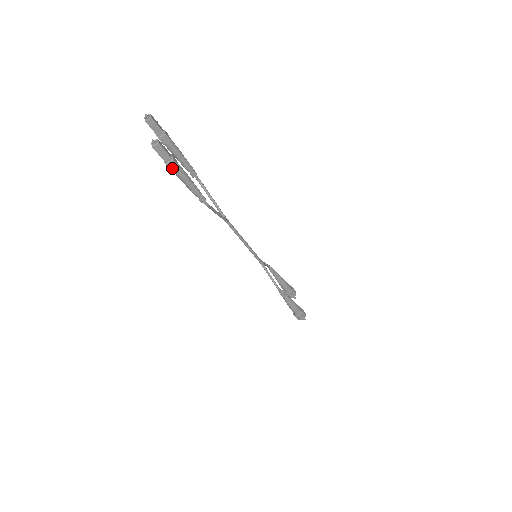
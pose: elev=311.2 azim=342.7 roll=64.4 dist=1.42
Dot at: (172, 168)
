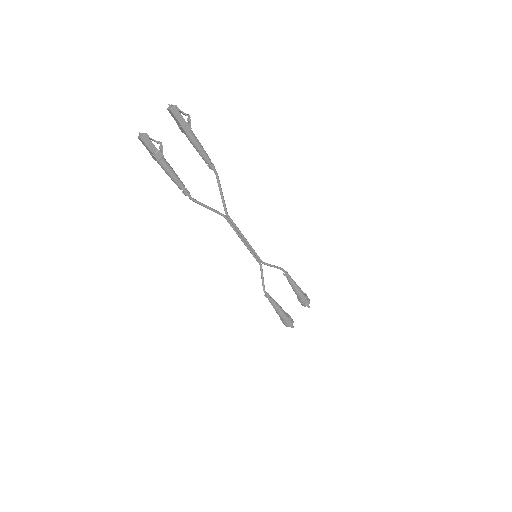
Dot at: (155, 159)
